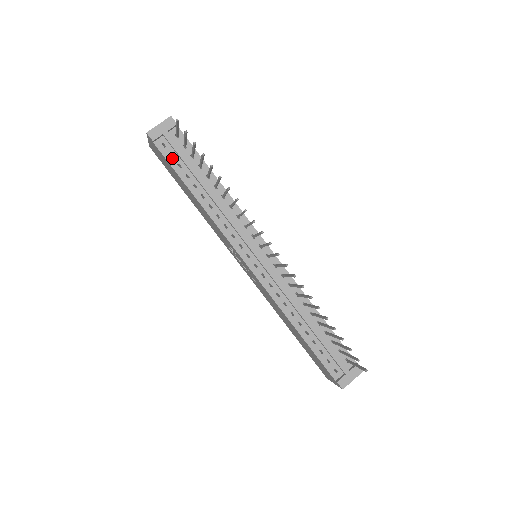
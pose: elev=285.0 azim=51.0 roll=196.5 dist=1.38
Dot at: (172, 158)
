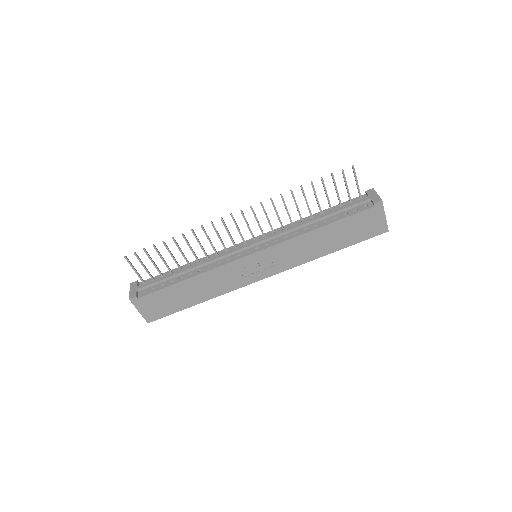
Dot at: (155, 289)
